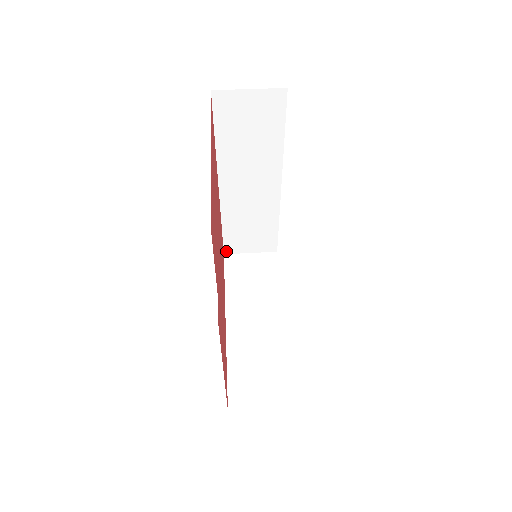
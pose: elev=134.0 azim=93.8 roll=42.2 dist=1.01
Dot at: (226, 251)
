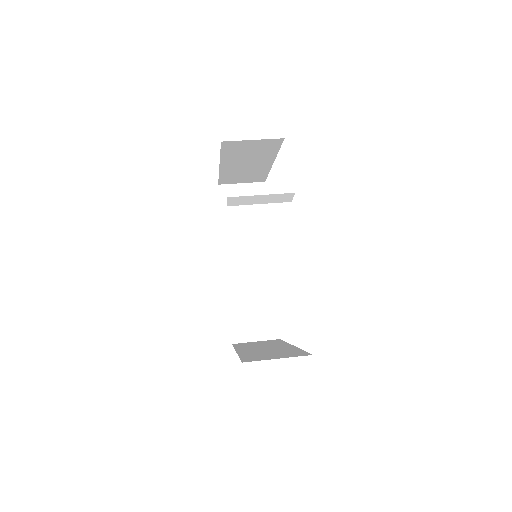
Dot at: (234, 340)
